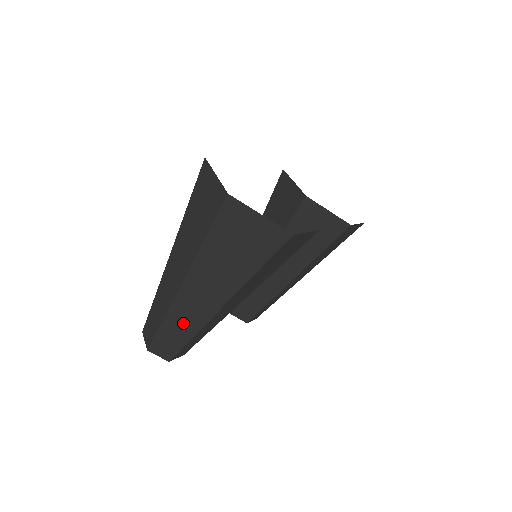
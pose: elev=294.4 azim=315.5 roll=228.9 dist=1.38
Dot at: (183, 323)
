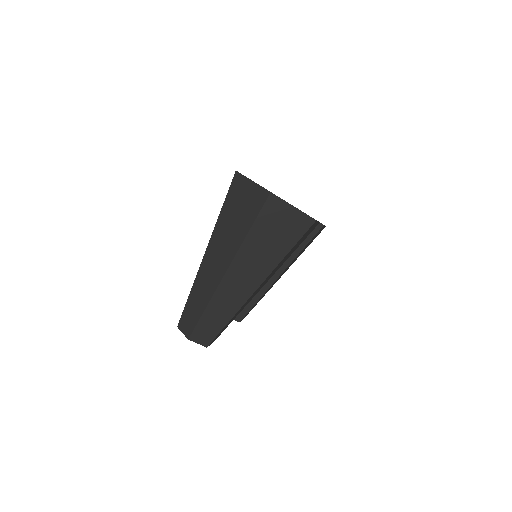
Dot at: (223, 308)
